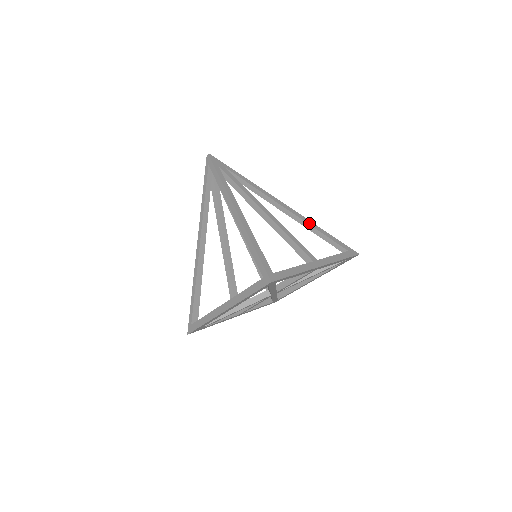
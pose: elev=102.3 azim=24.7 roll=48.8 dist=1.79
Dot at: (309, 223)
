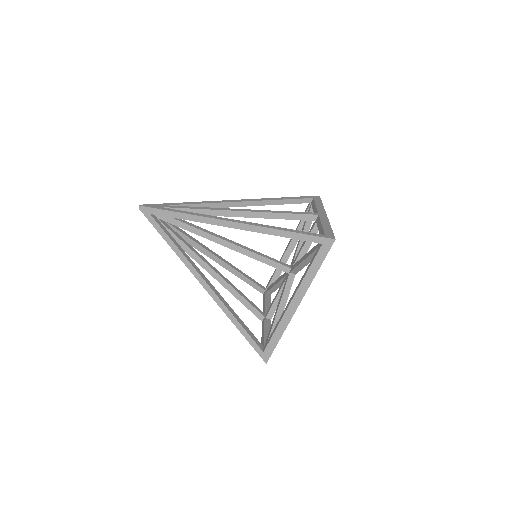
Dot at: (270, 199)
